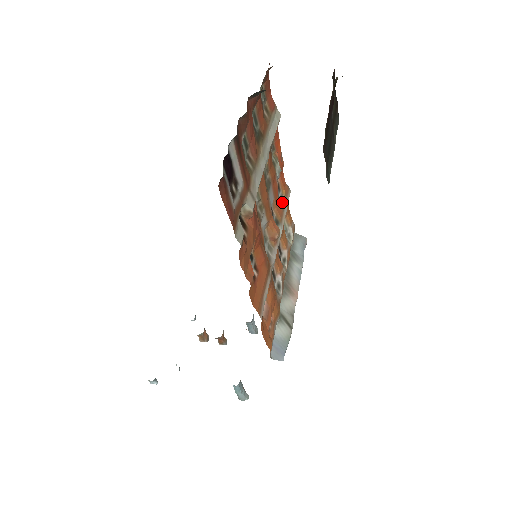
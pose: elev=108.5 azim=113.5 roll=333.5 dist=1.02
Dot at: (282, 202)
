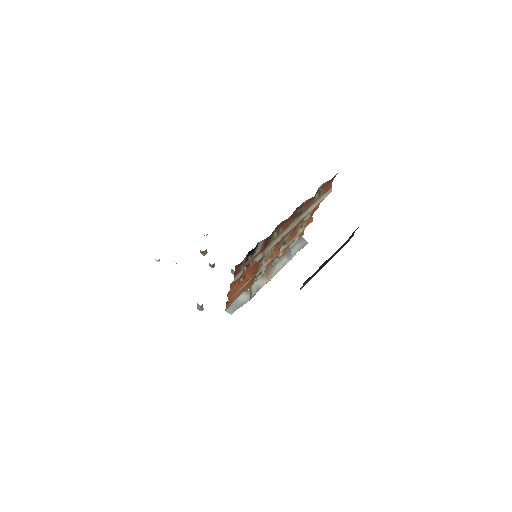
Dot at: (299, 229)
